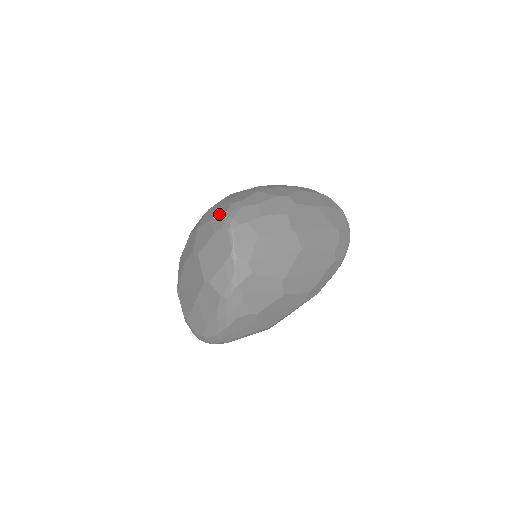
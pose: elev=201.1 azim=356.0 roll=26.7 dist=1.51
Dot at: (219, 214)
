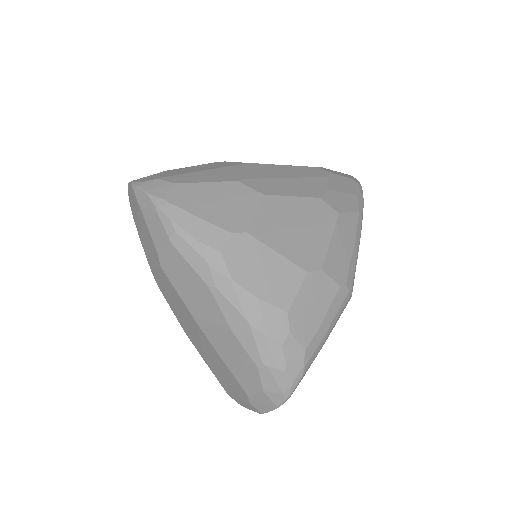
Dot at: occluded
